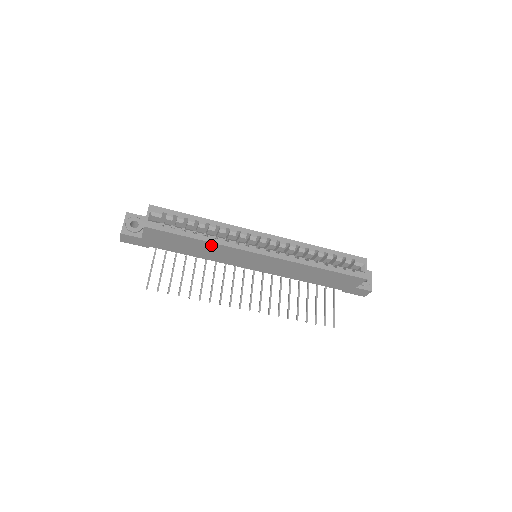
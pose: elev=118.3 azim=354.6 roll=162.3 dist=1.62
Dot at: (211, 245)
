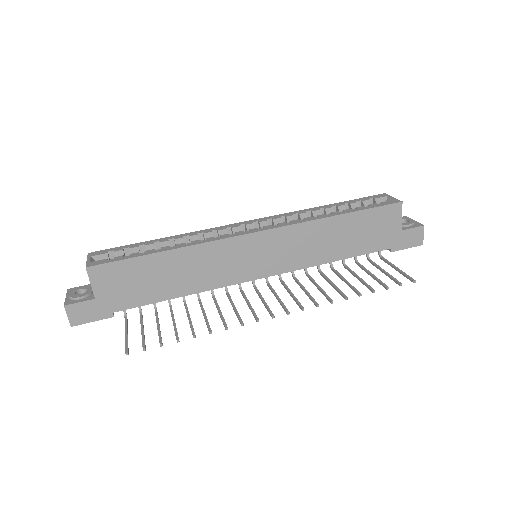
Dot at: (186, 254)
